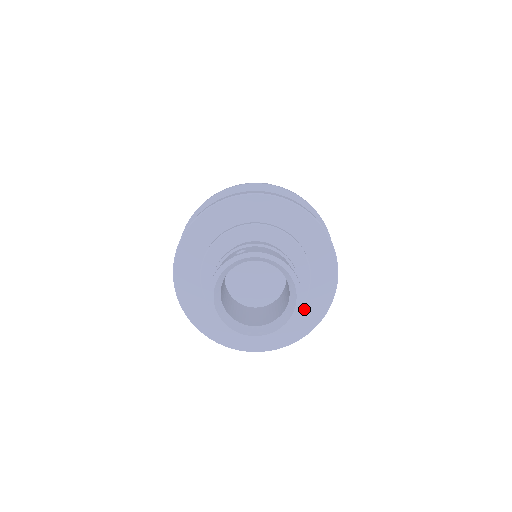
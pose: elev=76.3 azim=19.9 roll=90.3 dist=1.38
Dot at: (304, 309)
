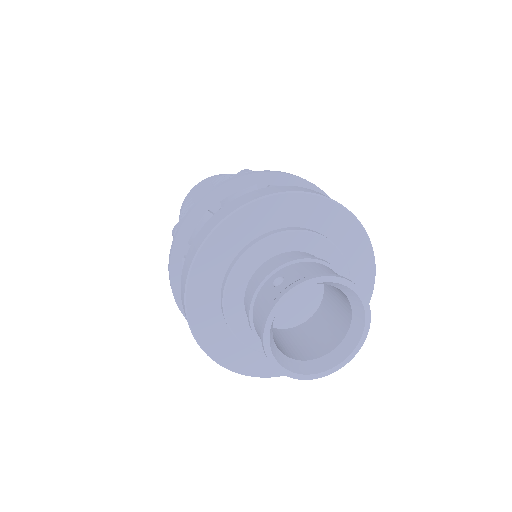
Dot at: occluded
